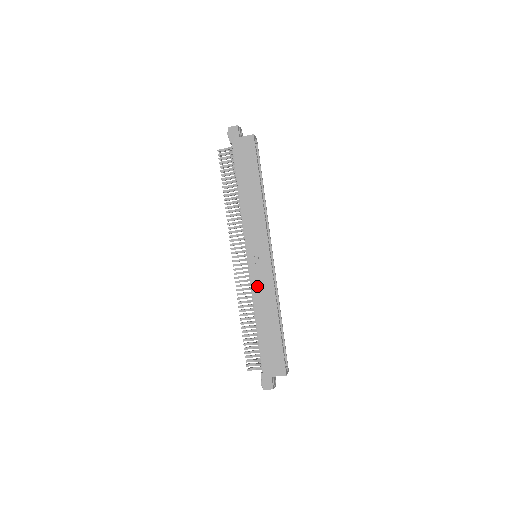
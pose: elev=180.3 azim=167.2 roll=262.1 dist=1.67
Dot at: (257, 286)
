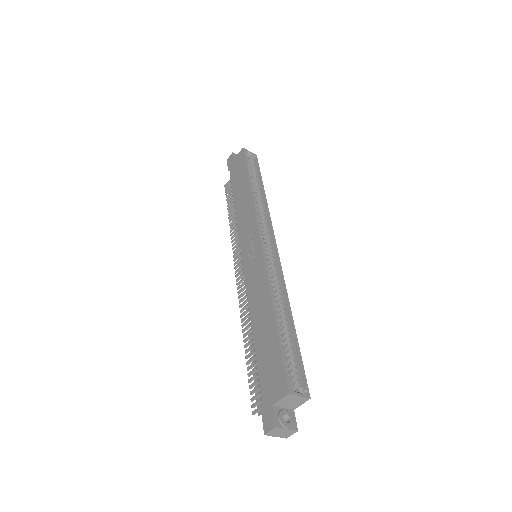
Dot at: (251, 284)
